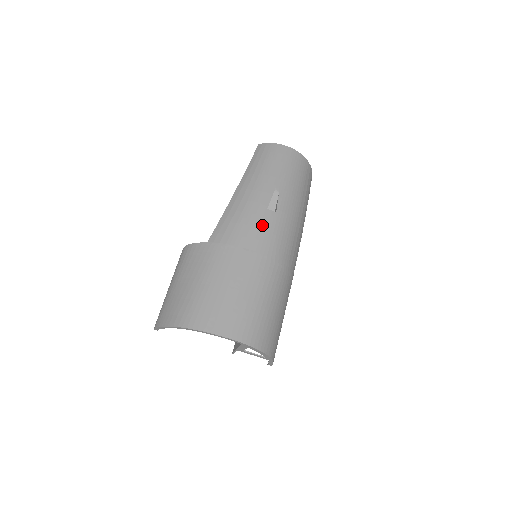
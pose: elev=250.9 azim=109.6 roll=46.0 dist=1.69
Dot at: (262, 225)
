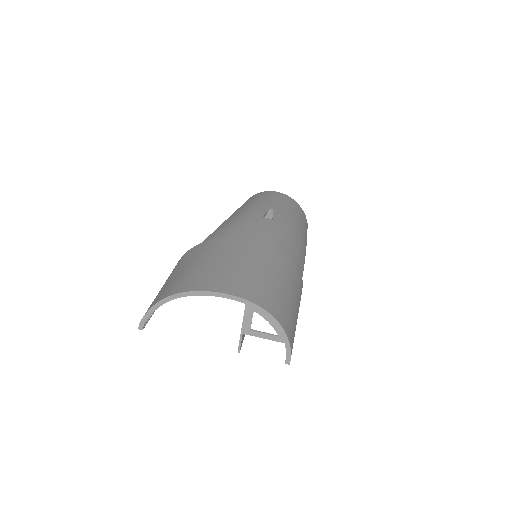
Dot at: (259, 225)
